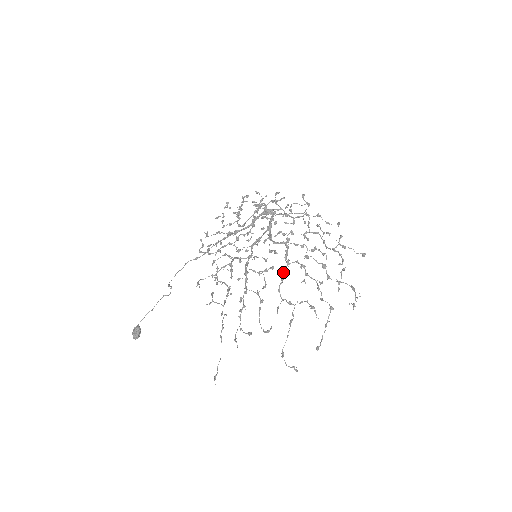
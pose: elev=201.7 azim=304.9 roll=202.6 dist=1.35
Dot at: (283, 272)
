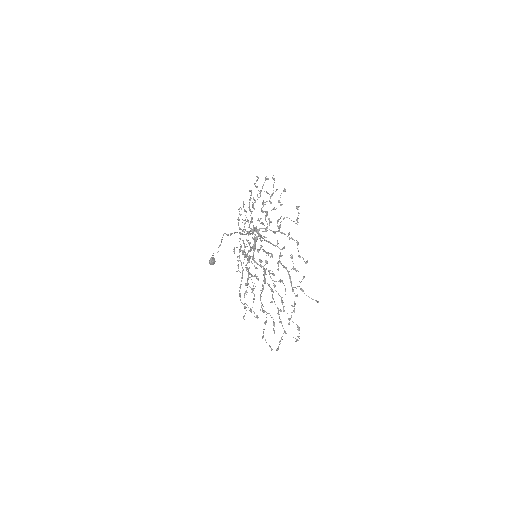
Dot at: occluded
